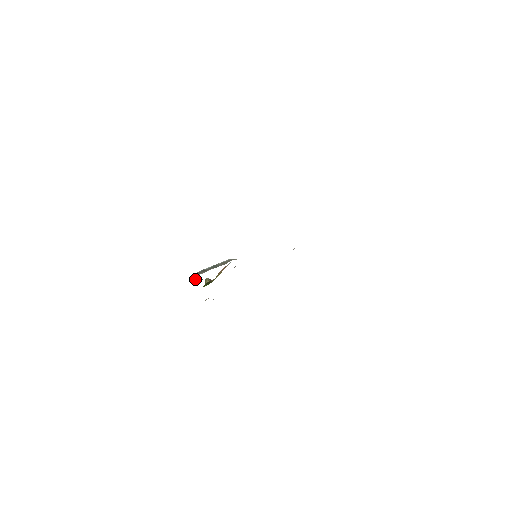
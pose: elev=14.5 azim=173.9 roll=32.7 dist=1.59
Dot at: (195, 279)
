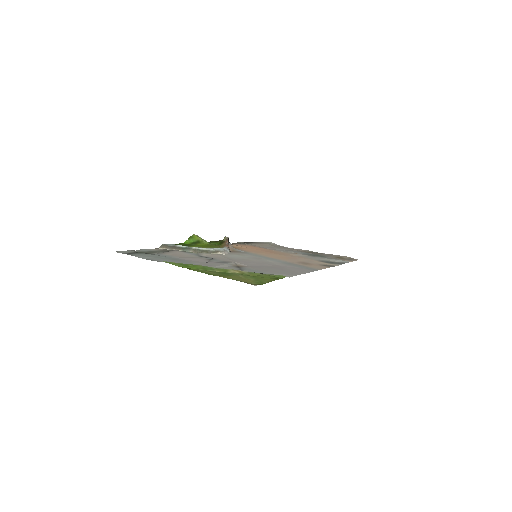
Dot at: (190, 240)
